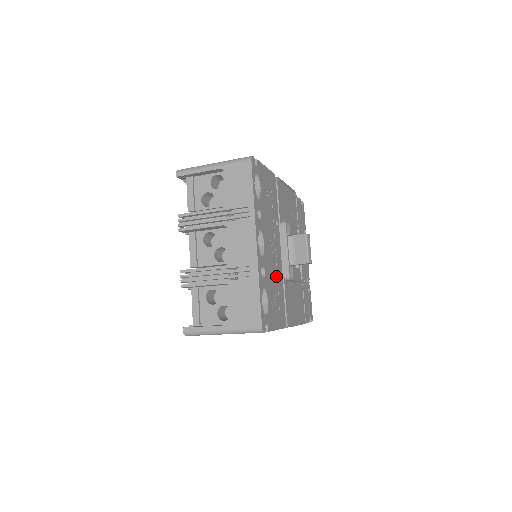
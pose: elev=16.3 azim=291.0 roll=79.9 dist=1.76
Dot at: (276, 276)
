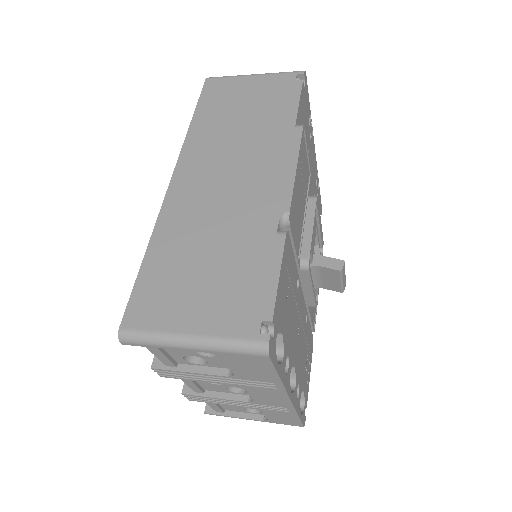
Dot at: (304, 339)
